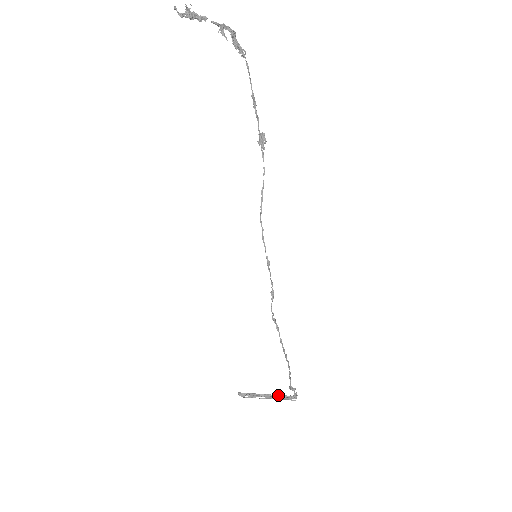
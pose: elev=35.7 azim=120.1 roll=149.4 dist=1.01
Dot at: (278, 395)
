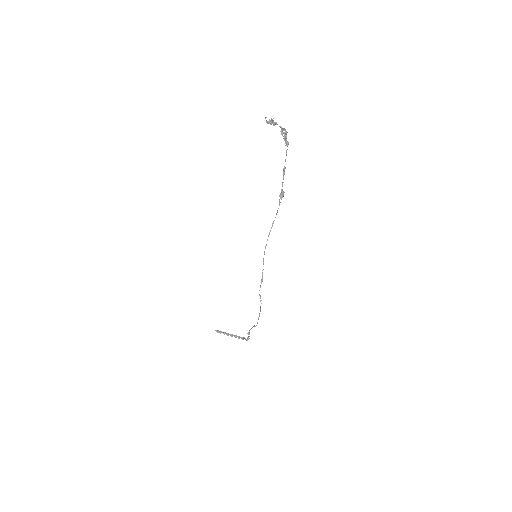
Dot at: occluded
